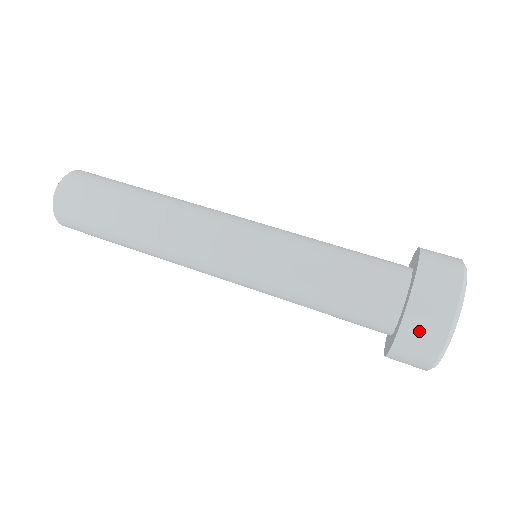
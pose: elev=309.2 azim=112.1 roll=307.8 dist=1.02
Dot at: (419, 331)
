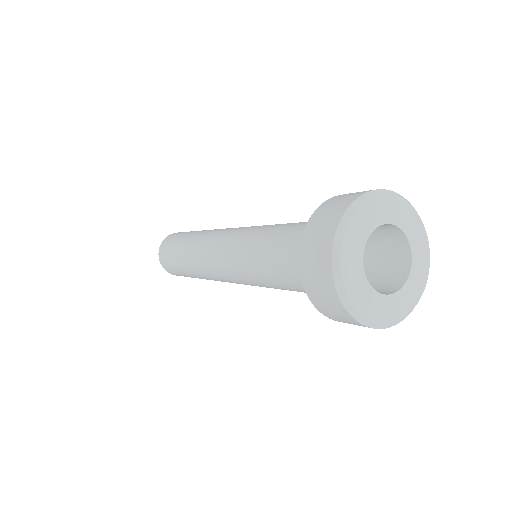
Dot at: (313, 274)
